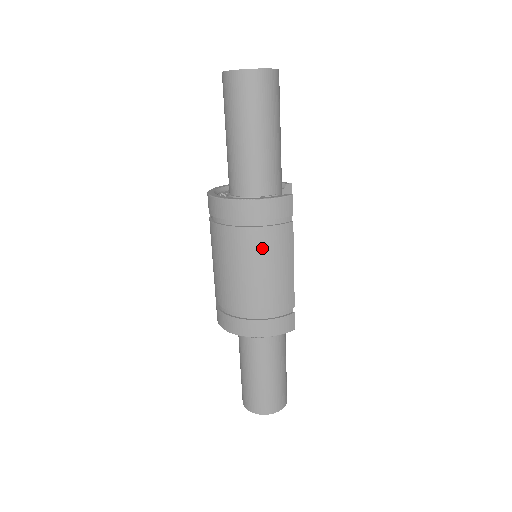
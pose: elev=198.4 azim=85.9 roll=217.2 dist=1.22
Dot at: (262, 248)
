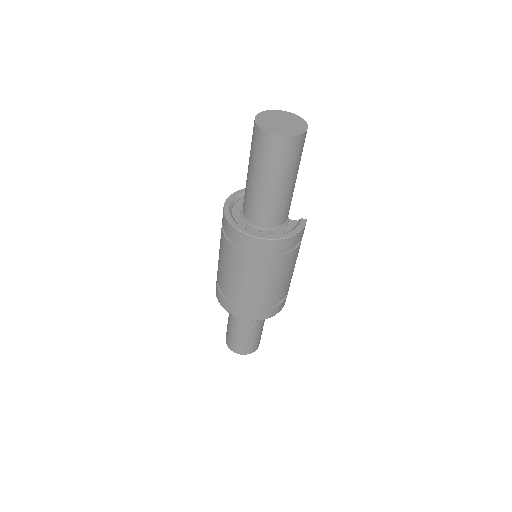
Dot at: (287, 265)
